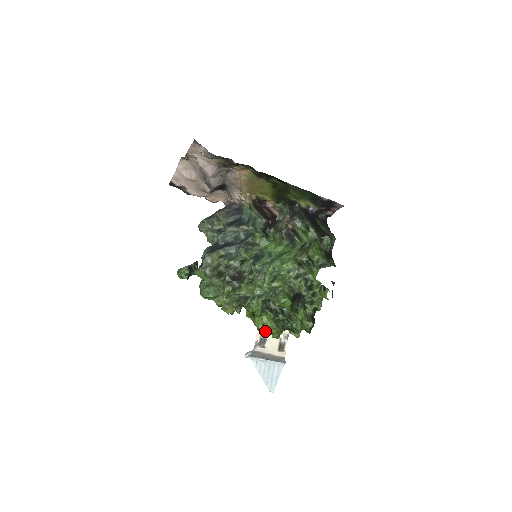
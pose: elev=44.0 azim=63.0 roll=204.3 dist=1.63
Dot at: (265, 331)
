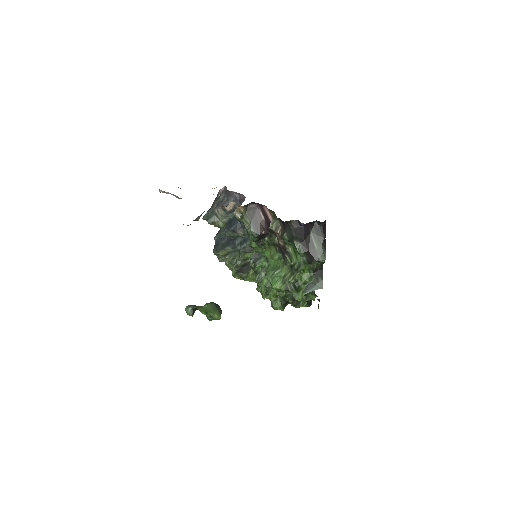
Dot at: occluded
